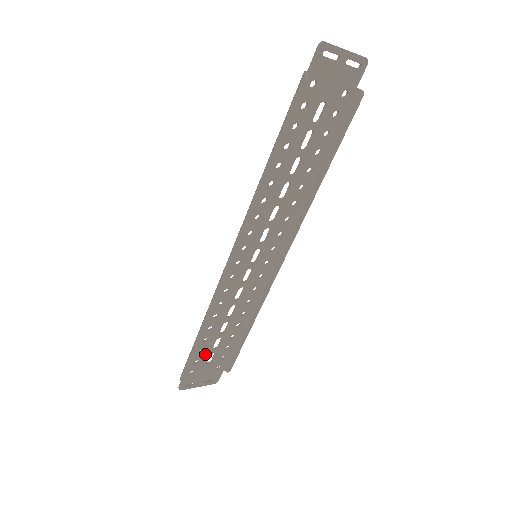
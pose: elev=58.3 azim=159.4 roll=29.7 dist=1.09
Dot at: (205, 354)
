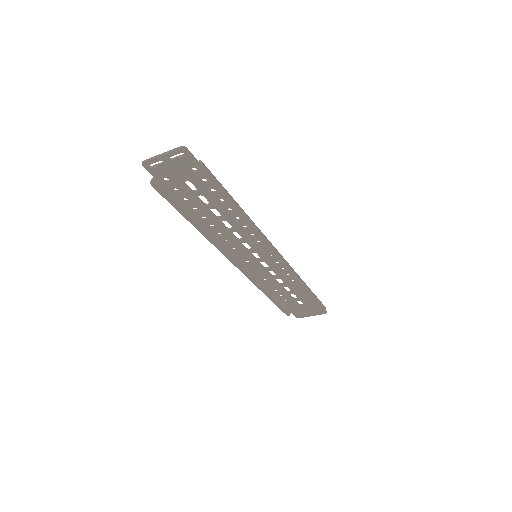
Dot at: (291, 302)
